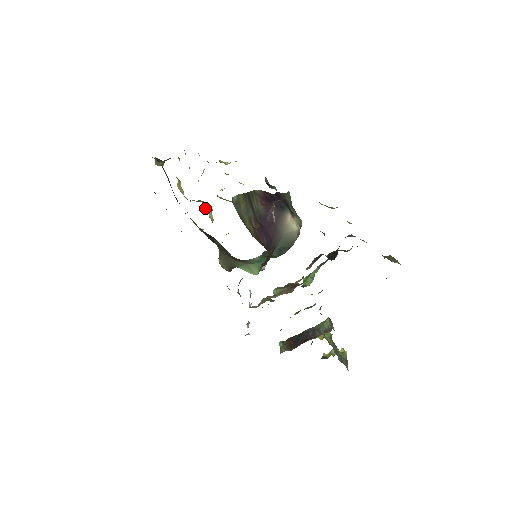
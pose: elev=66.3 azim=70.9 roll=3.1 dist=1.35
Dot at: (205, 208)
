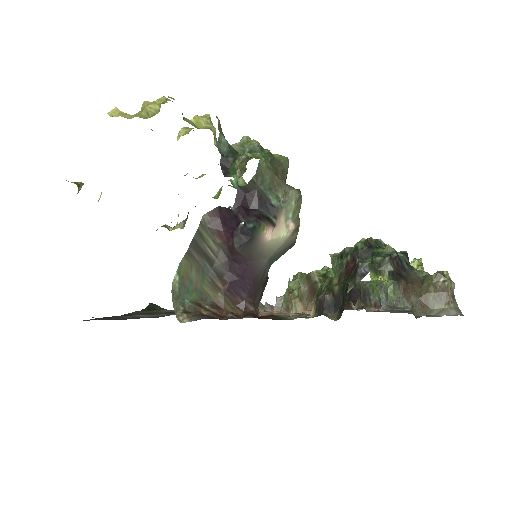
Dot at: occluded
